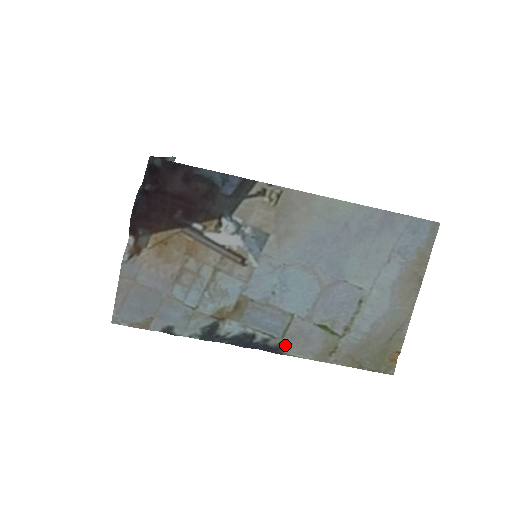
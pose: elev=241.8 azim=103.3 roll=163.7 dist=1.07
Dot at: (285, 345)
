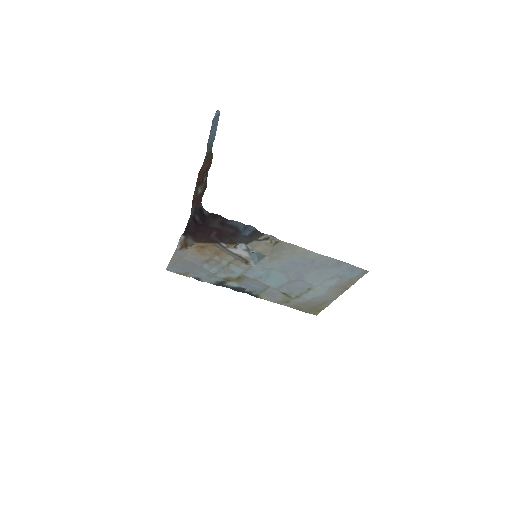
Dot at: (261, 295)
